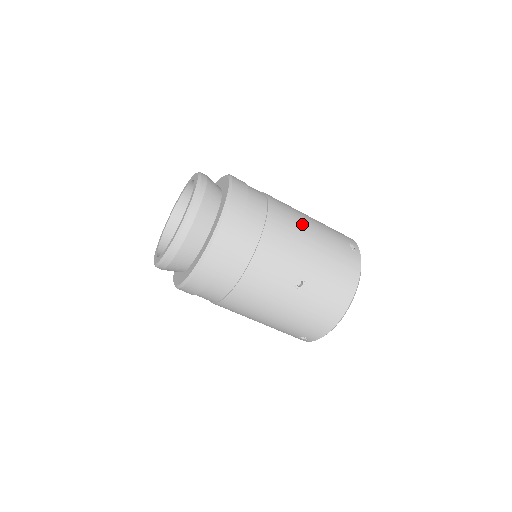
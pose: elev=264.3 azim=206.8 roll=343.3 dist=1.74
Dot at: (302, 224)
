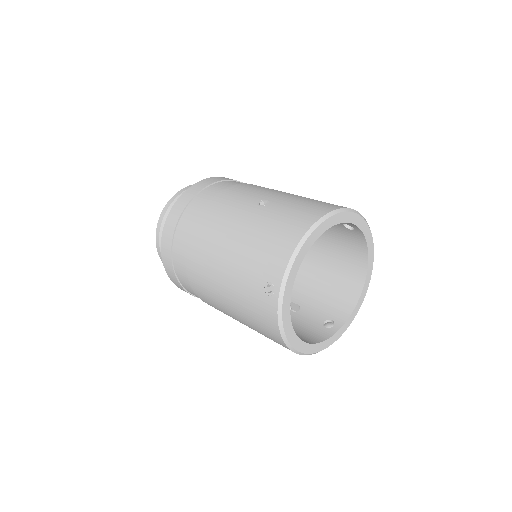
Dot at: occluded
